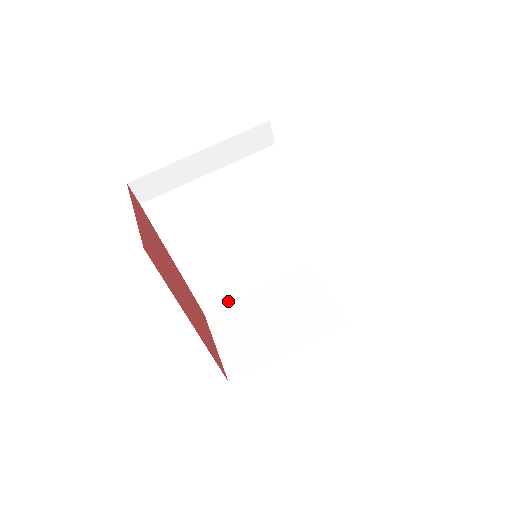
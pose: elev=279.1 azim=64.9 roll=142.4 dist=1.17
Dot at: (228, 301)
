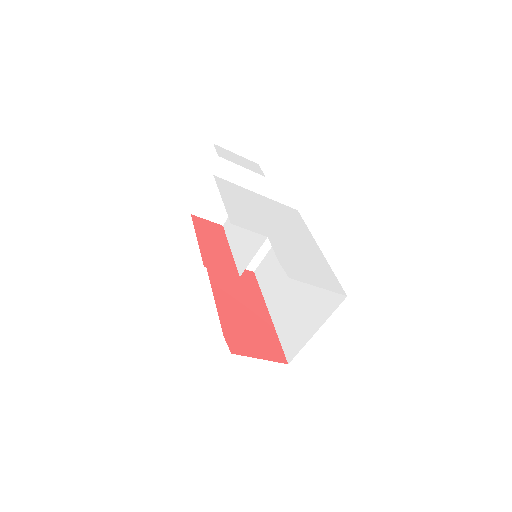
Dot at: occluded
